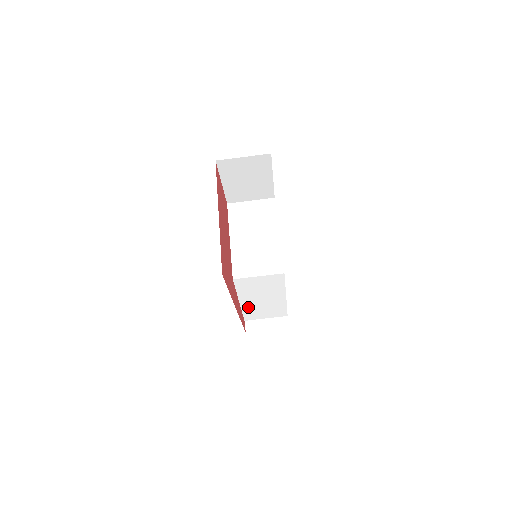
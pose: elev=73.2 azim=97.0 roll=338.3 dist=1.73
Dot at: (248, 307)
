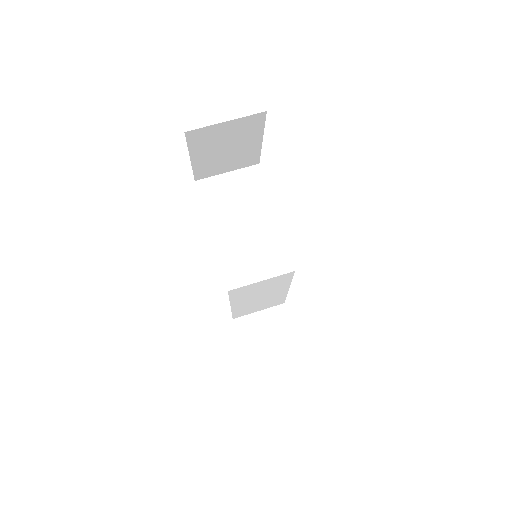
Dot at: (240, 308)
